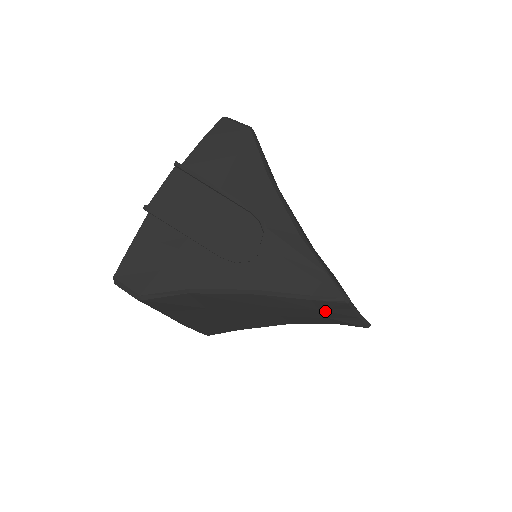
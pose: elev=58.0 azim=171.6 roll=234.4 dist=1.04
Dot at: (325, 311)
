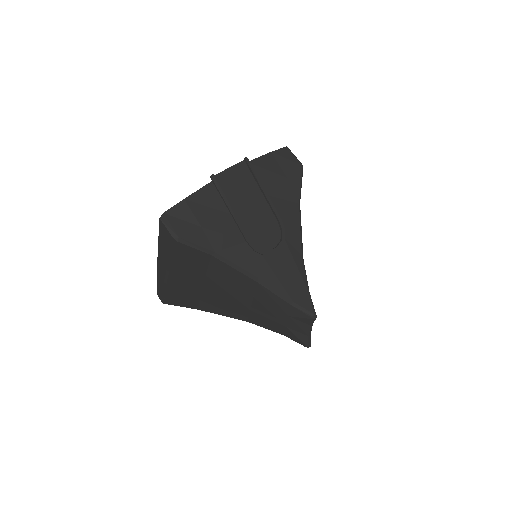
Dot at: (291, 319)
